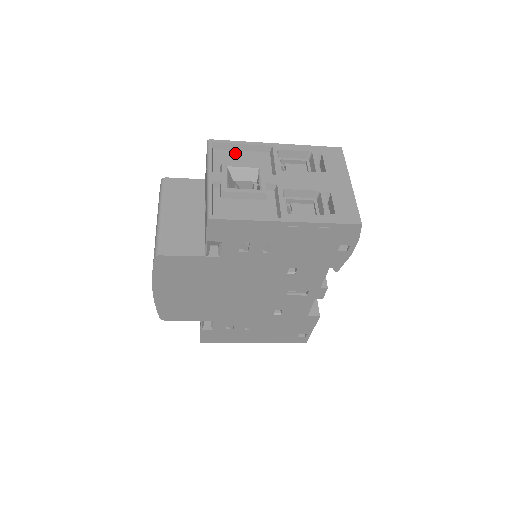
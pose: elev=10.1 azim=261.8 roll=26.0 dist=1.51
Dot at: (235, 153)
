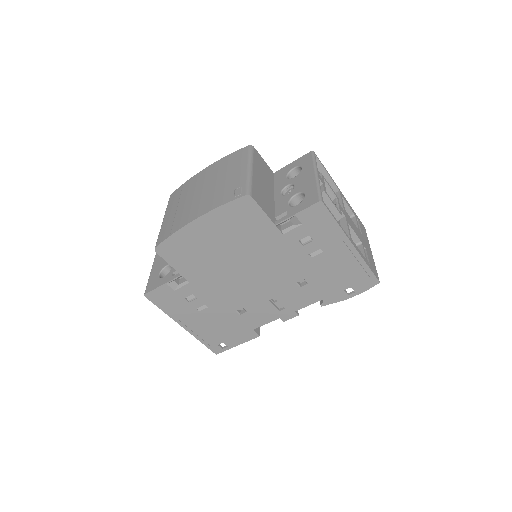
Dot at: occluded
